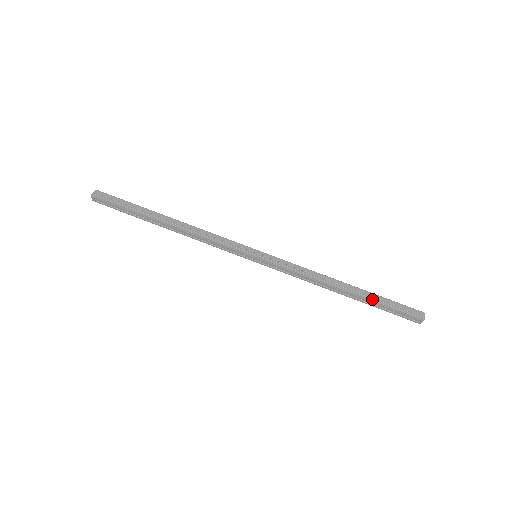
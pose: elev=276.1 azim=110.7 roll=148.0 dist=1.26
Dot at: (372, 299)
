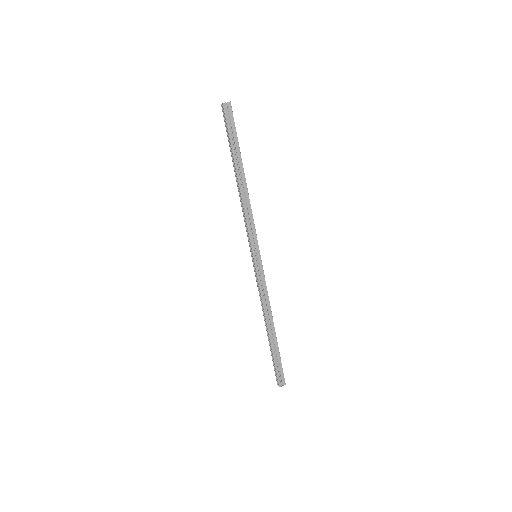
Dot at: (273, 349)
